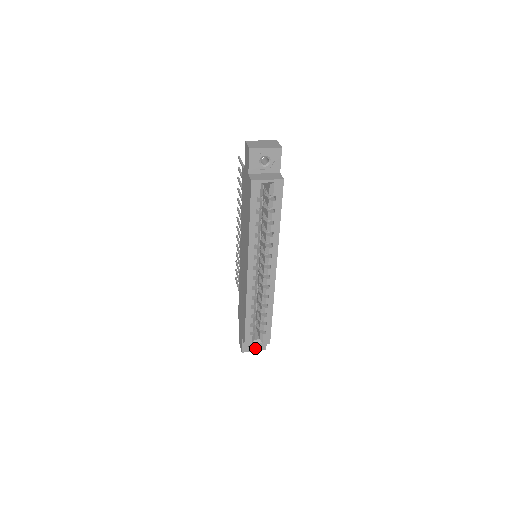
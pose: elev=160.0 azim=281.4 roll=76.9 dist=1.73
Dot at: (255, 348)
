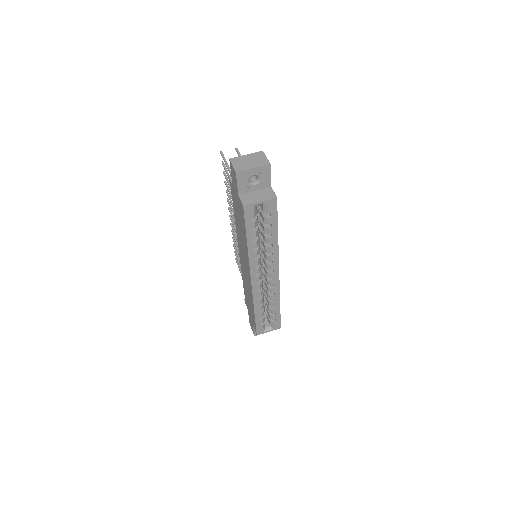
Dot at: occluded
